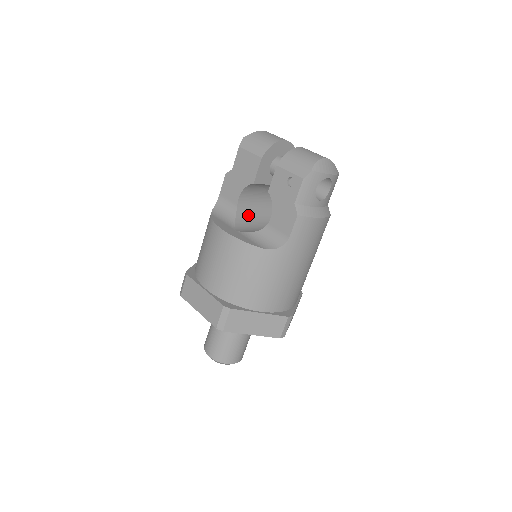
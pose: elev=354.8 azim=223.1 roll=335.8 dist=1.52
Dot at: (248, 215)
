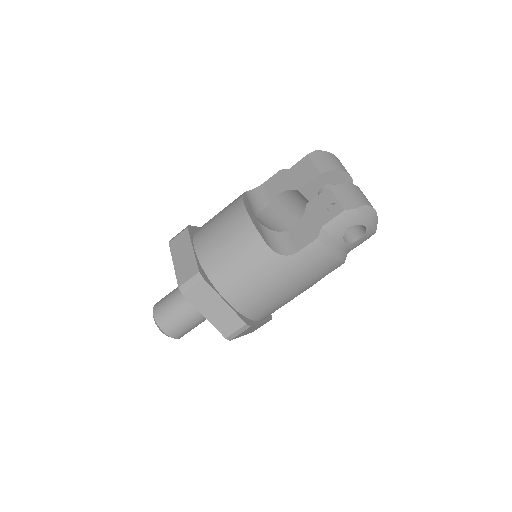
Dot at: (274, 216)
